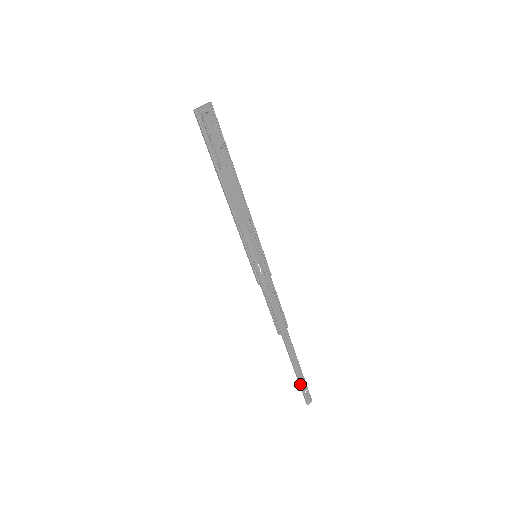
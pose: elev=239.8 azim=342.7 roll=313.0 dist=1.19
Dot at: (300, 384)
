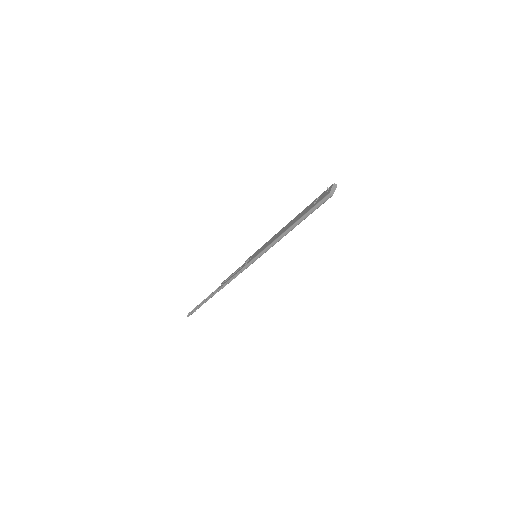
Dot at: occluded
